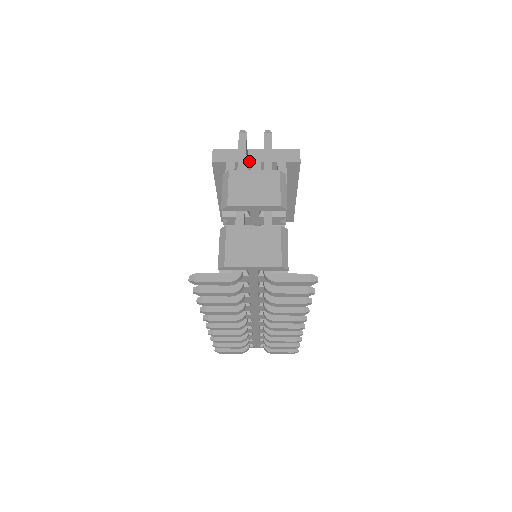
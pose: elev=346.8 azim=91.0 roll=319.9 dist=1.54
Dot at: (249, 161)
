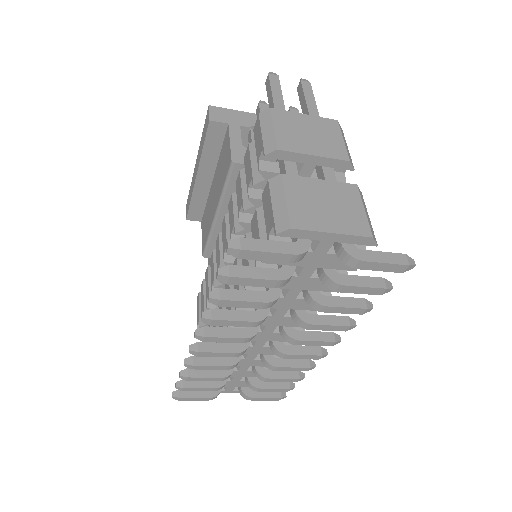
Dot at: occluded
